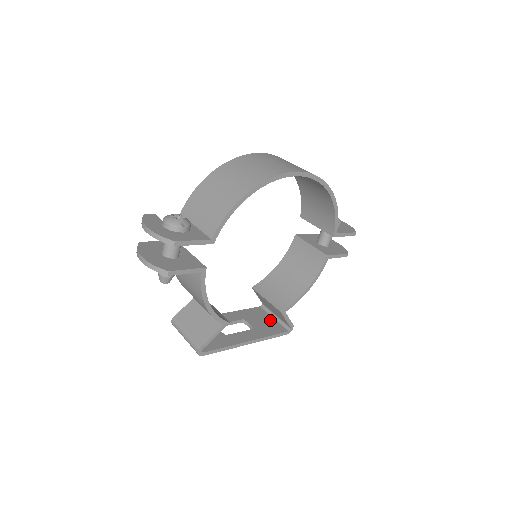
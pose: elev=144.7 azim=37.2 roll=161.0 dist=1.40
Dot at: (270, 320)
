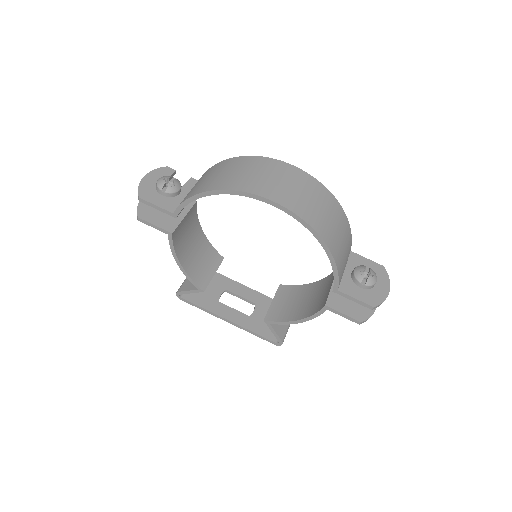
Dot at: occluded
